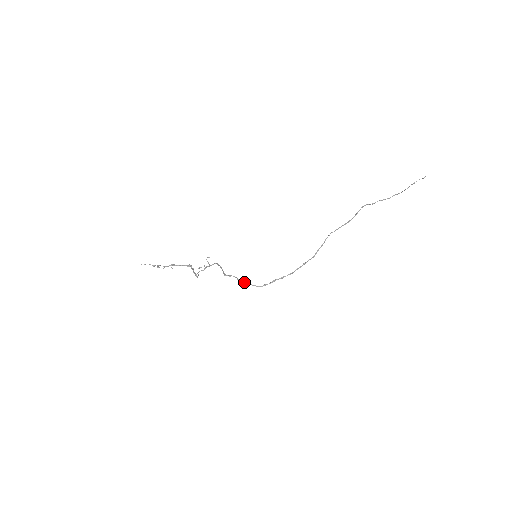
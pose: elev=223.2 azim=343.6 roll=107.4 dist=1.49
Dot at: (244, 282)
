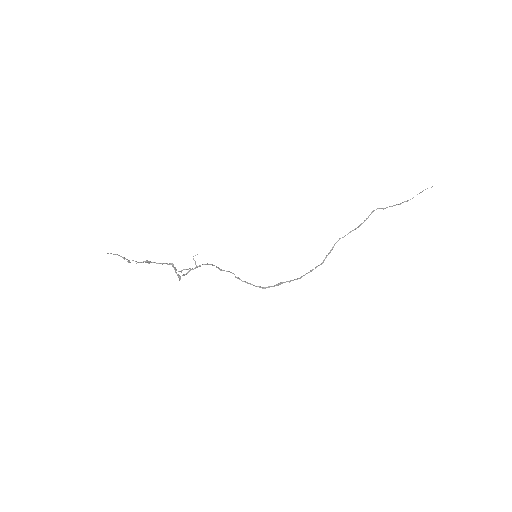
Dot at: (244, 281)
